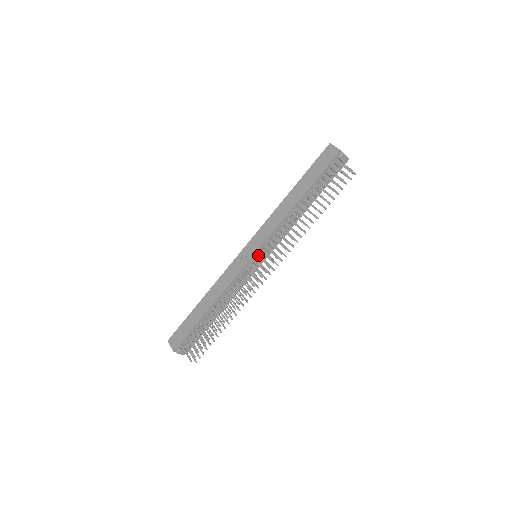
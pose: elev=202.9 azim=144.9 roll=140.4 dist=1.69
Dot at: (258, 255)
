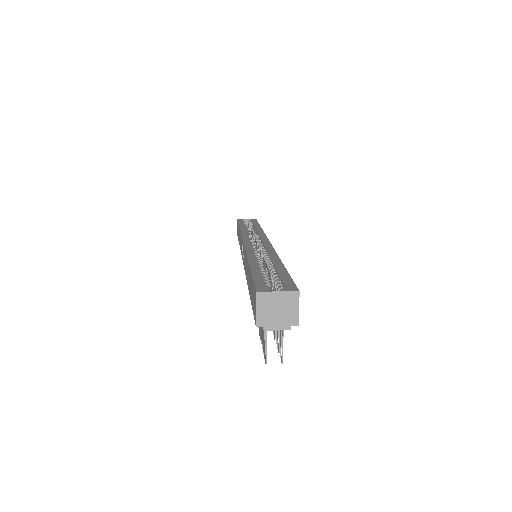
Dot at: occluded
